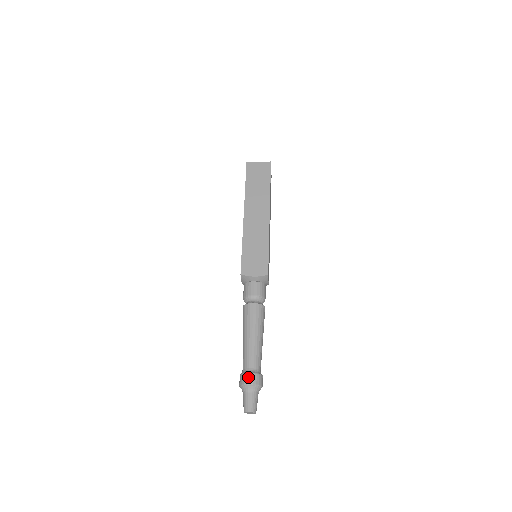
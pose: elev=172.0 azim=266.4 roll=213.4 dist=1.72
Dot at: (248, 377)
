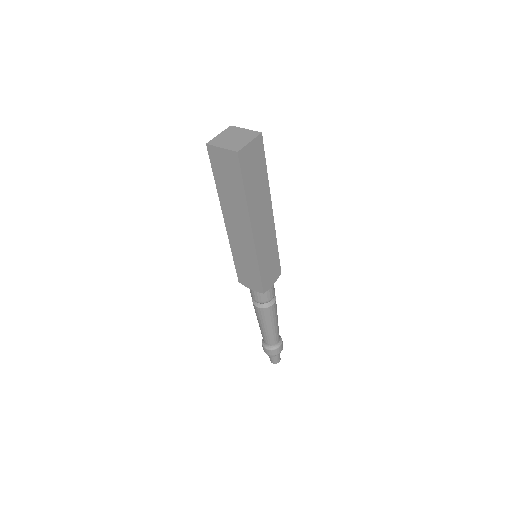
Dot at: (280, 349)
